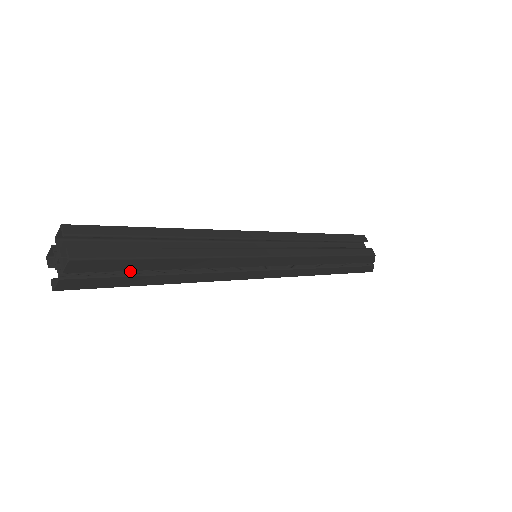
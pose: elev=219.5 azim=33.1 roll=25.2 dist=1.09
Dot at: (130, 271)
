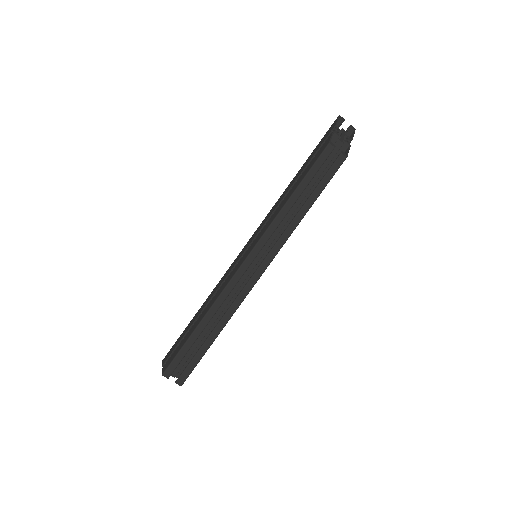
Dot at: (202, 343)
